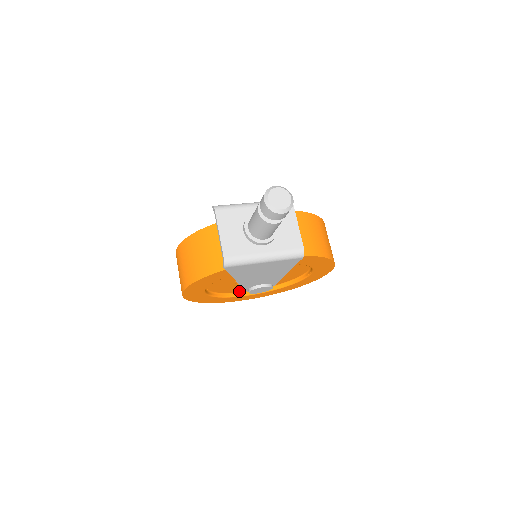
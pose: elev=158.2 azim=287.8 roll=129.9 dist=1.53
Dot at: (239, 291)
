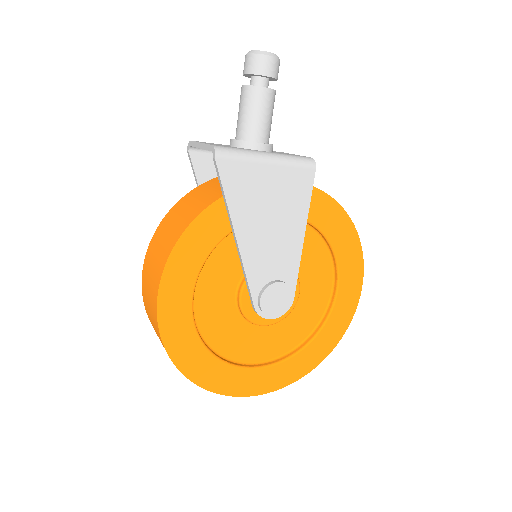
Dot at: (245, 358)
